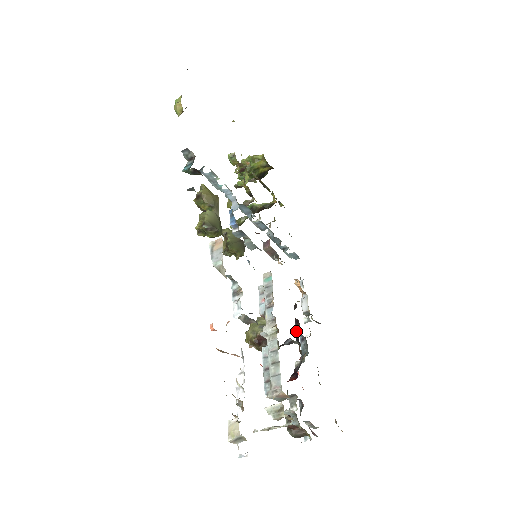
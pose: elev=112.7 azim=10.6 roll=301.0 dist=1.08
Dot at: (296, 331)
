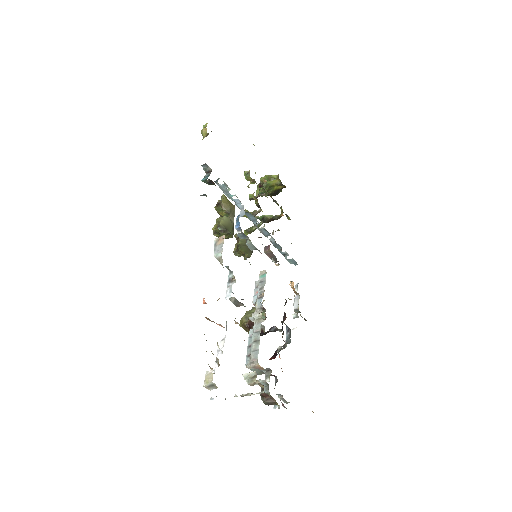
Dot at: (282, 322)
